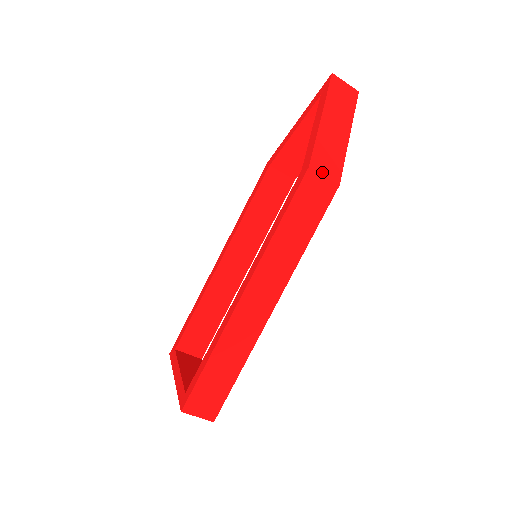
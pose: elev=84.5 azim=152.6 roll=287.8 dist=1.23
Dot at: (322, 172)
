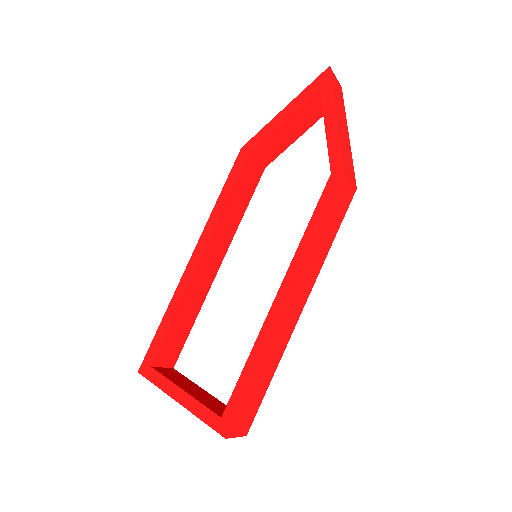
Dot at: (349, 177)
